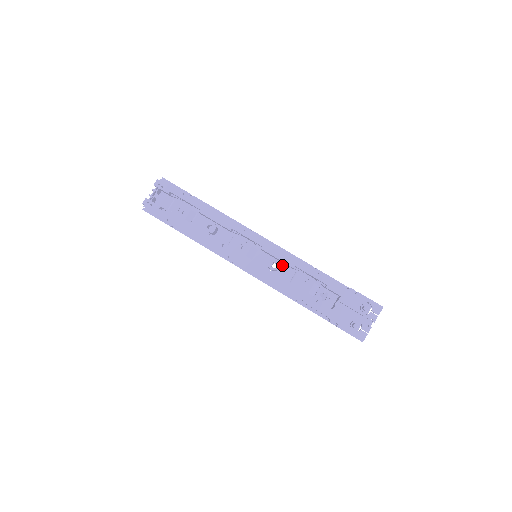
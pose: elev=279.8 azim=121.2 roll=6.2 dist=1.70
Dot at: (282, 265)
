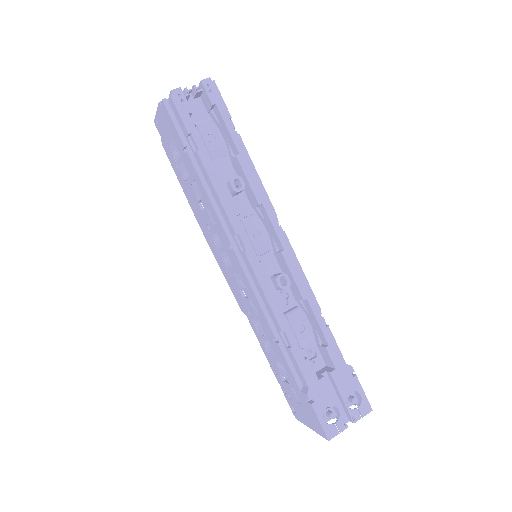
Dot at: occluded
